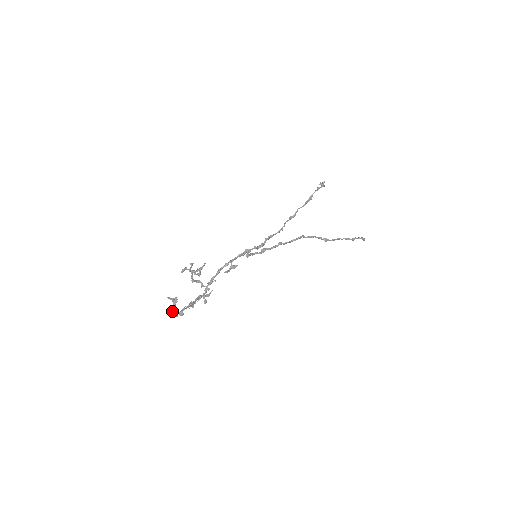
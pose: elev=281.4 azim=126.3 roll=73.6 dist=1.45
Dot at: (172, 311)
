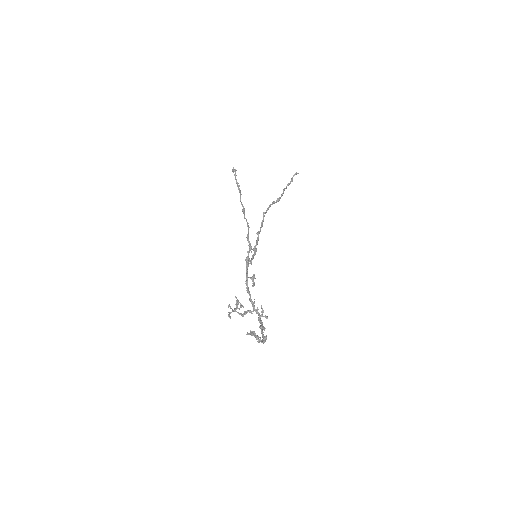
Dot at: (259, 341)
